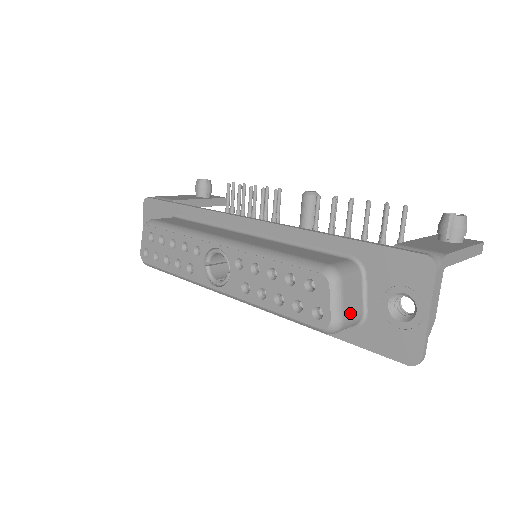
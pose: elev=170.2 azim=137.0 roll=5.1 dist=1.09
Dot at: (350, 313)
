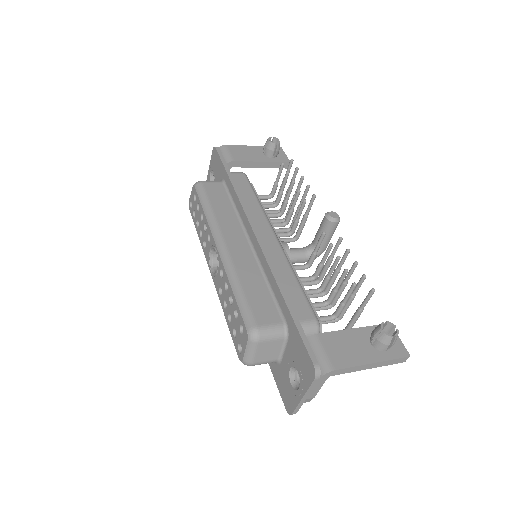
Dot at: (262, 359)
